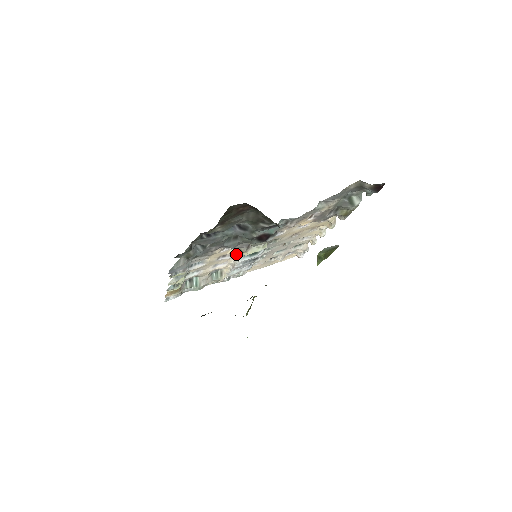
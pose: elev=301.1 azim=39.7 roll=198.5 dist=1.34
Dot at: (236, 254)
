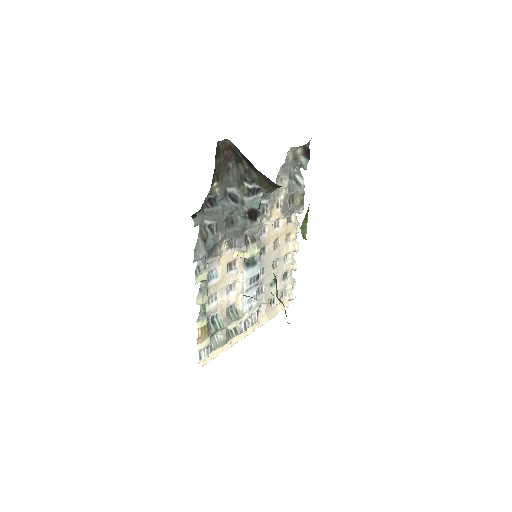
Dot at: (239, 265)
